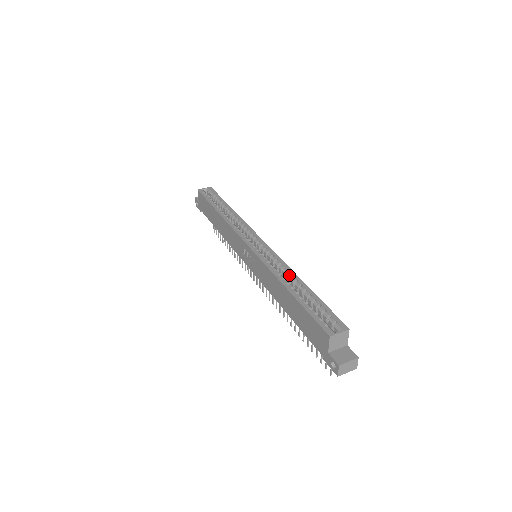
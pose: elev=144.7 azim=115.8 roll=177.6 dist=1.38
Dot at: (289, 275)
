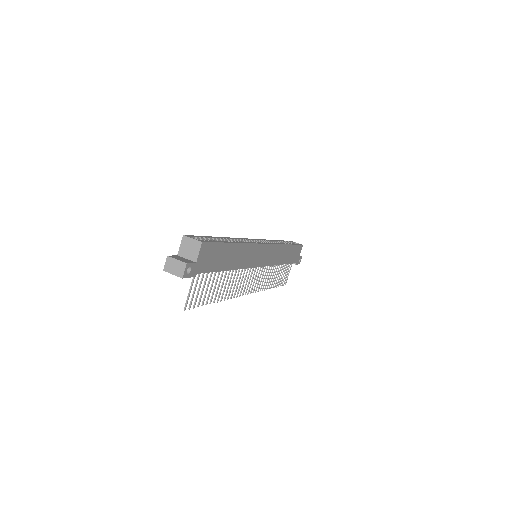
Dot at: (238, 241)
